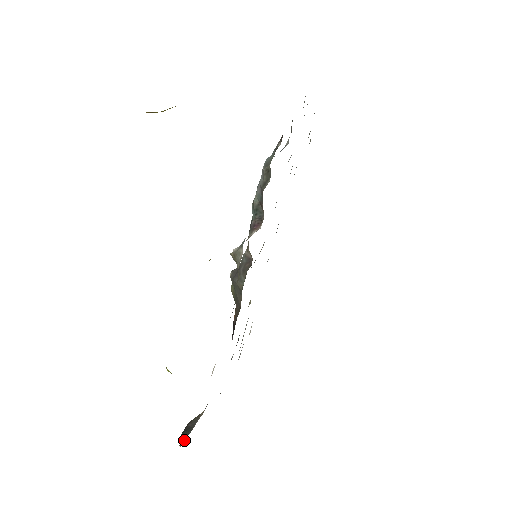
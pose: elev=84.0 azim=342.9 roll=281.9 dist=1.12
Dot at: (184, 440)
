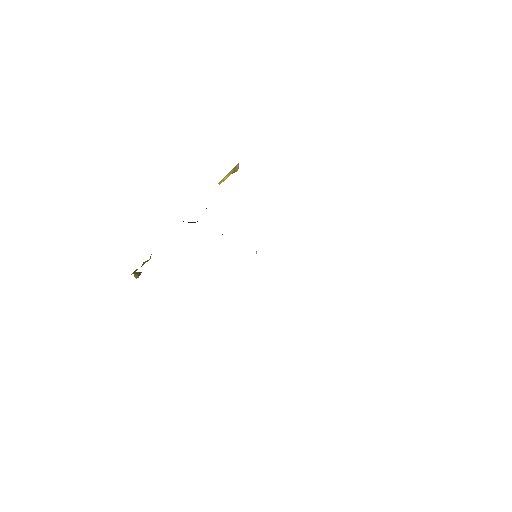
Dot at: occluded
